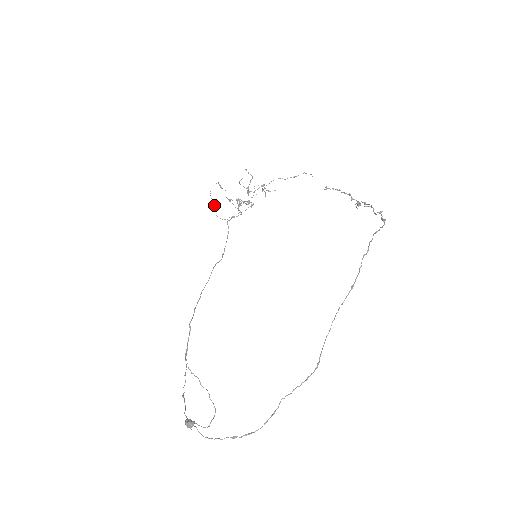
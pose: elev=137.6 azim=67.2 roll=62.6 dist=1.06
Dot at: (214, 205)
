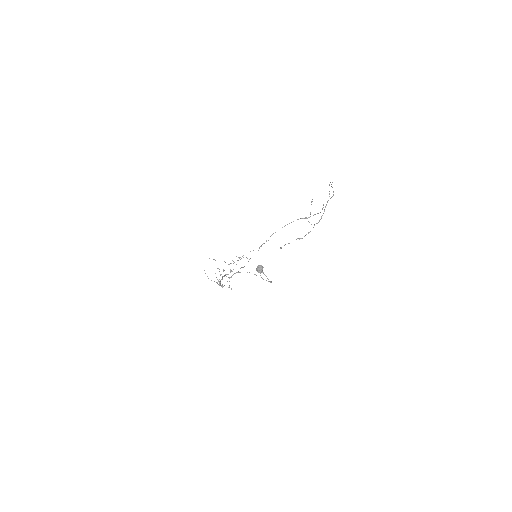
Dot at: occluded
